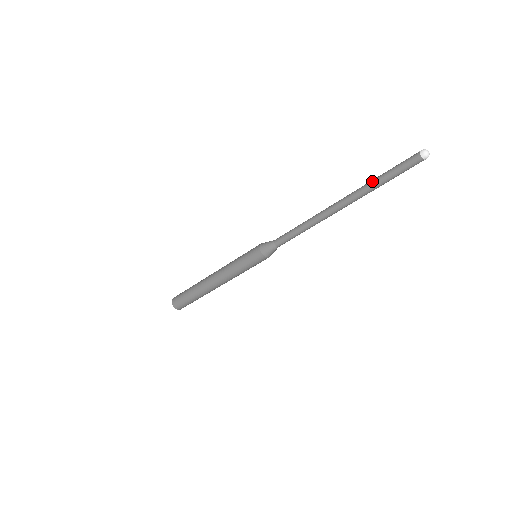
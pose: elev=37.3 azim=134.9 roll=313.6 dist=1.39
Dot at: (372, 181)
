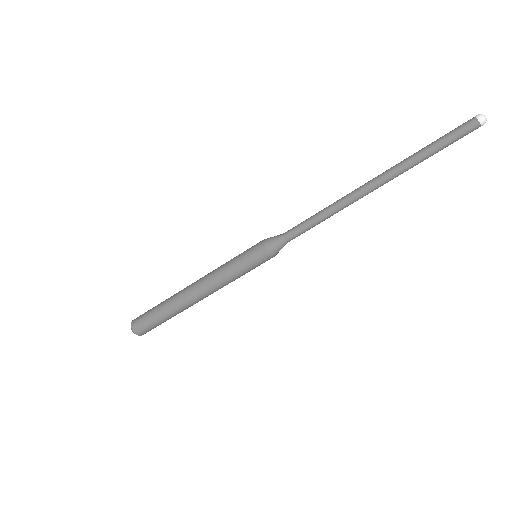
Dot at: occluded
